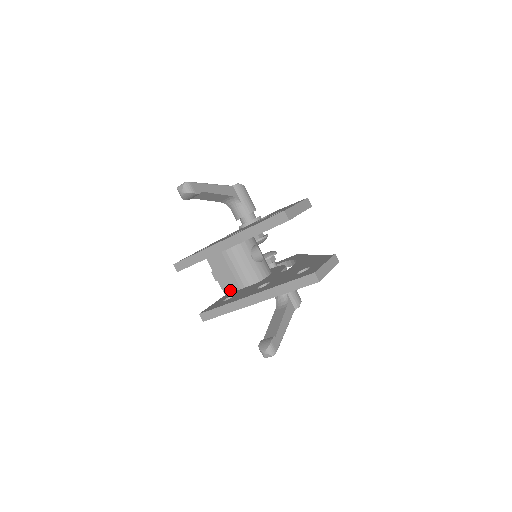
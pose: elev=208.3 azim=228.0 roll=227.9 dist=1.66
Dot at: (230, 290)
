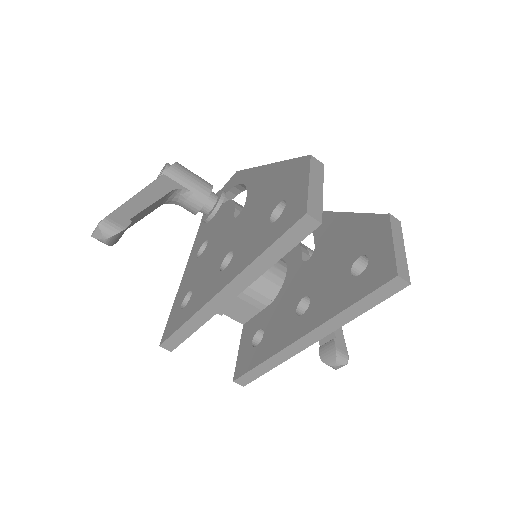
Dot at: (247, 317)
